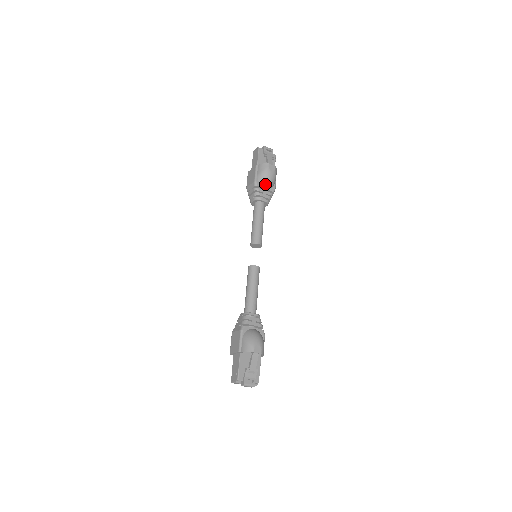
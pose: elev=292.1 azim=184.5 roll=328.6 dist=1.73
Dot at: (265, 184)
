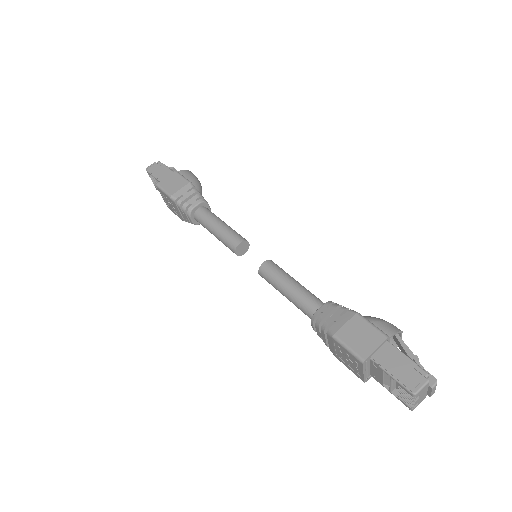
Dot at: (199, 191)
